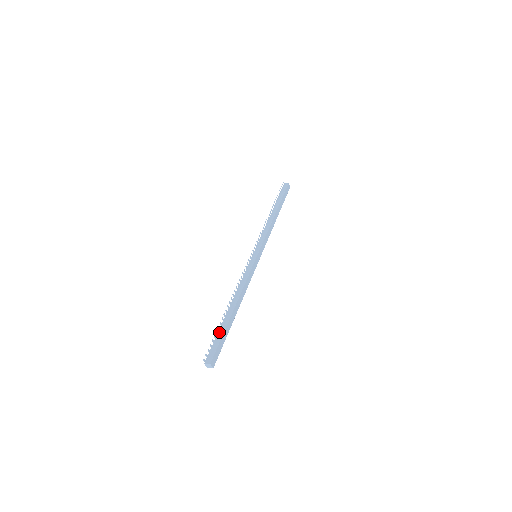
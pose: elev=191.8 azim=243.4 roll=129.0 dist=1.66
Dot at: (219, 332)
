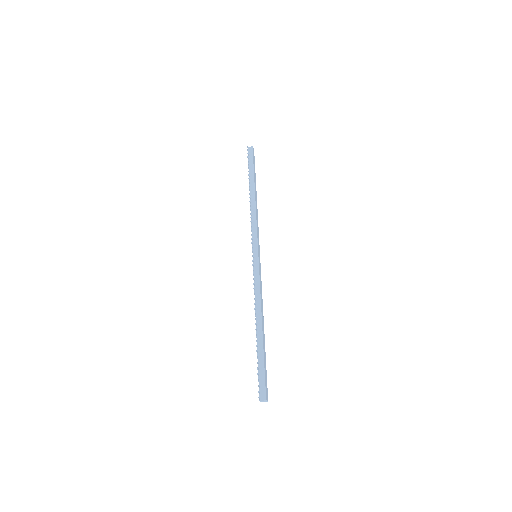
Dot at: (259, 361)
